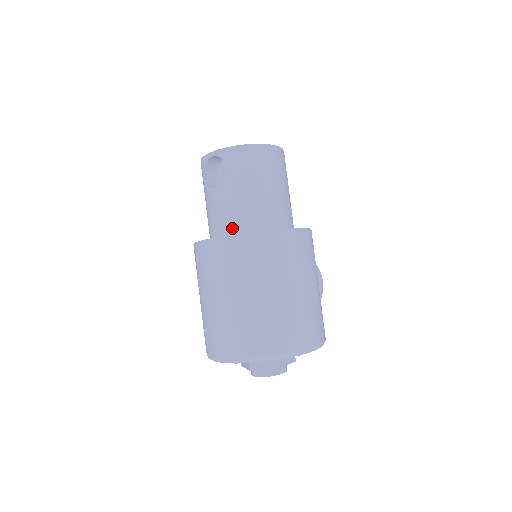
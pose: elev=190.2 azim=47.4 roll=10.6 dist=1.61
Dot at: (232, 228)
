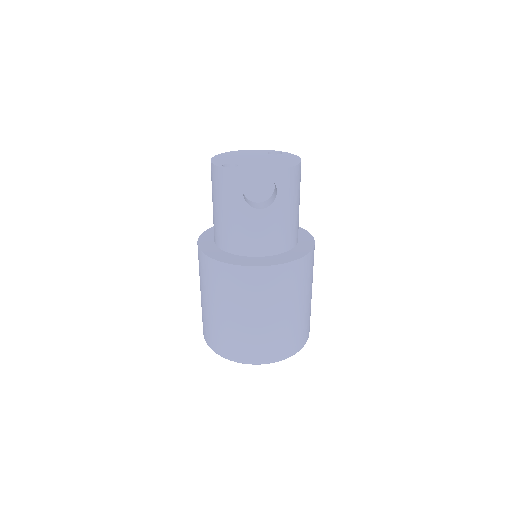
Dot at: (274, 249)
